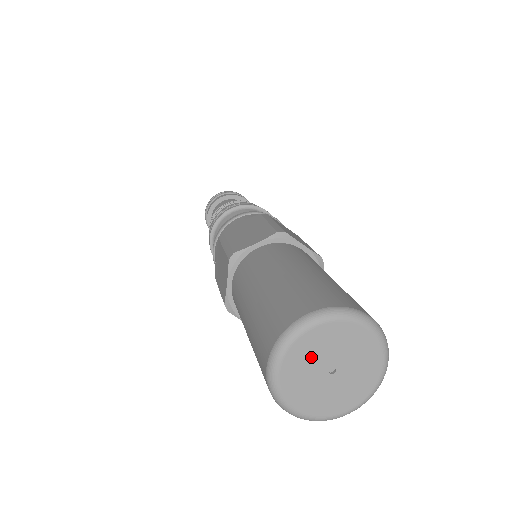
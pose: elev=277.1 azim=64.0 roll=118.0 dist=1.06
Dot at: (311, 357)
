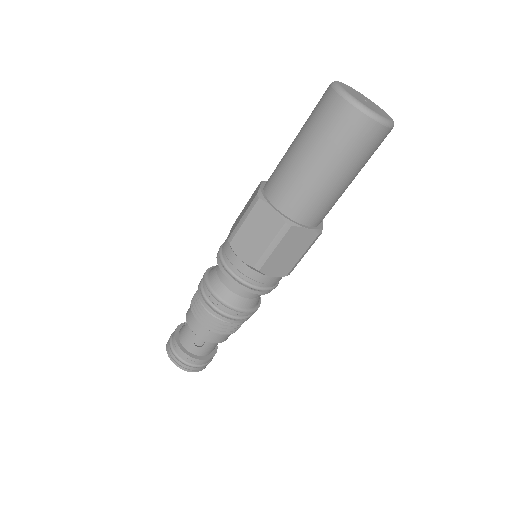
Dot at: (353, 94)
